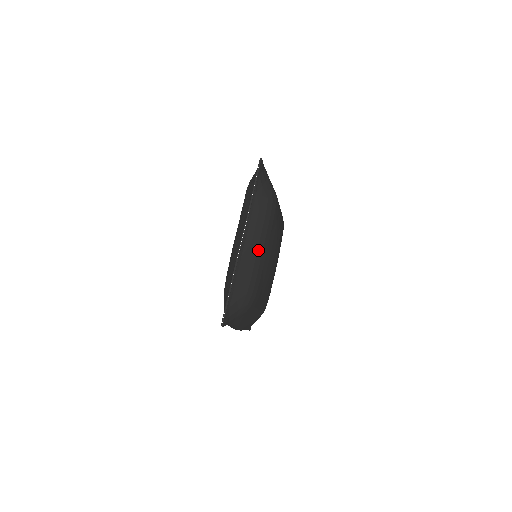
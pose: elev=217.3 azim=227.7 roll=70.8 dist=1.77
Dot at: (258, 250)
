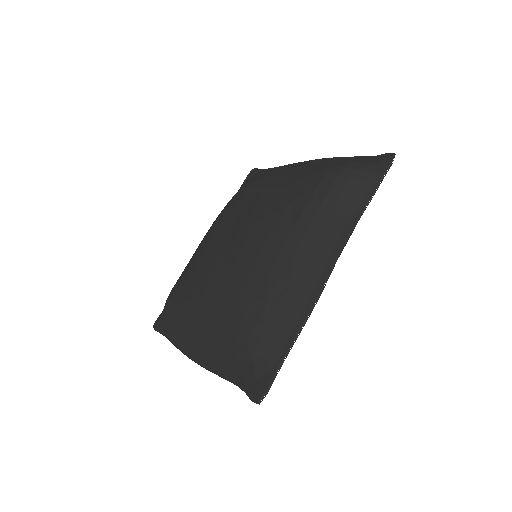
Dot at: occluded
